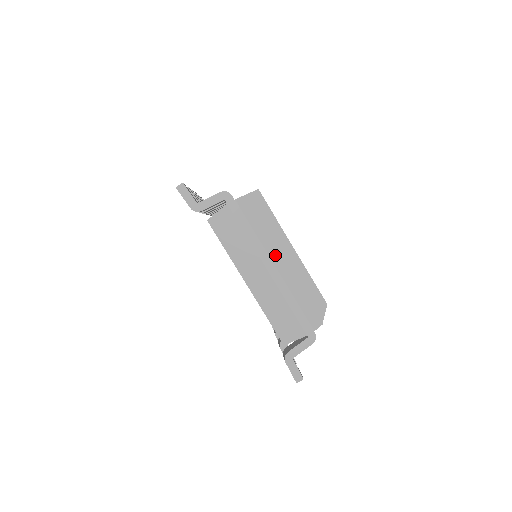
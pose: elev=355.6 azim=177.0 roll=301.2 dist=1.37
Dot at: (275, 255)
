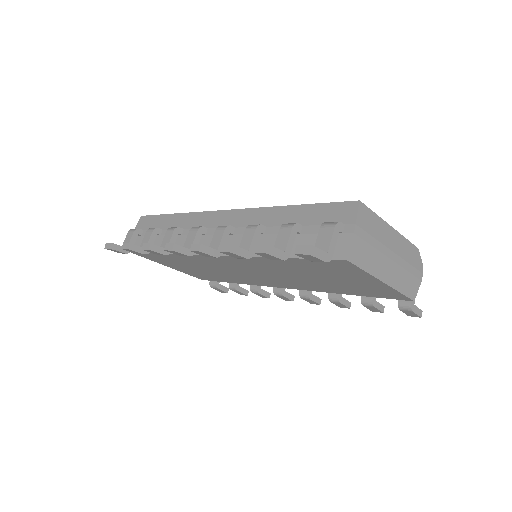
Dot at: (389, 244)
